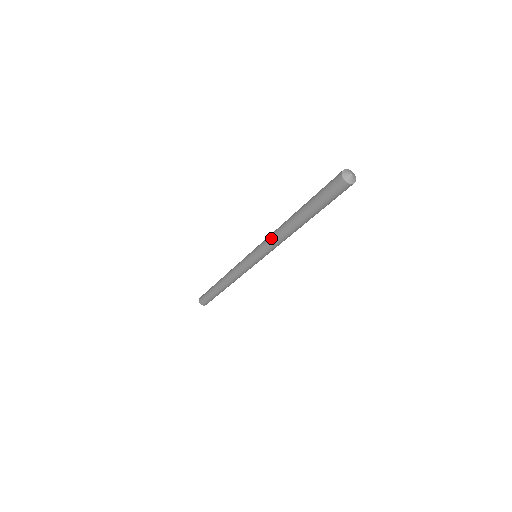
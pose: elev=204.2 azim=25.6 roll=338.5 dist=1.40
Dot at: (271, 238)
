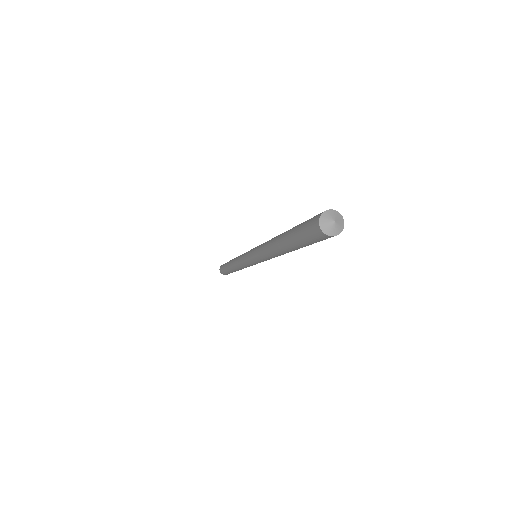
Dot at: (262, 253)
